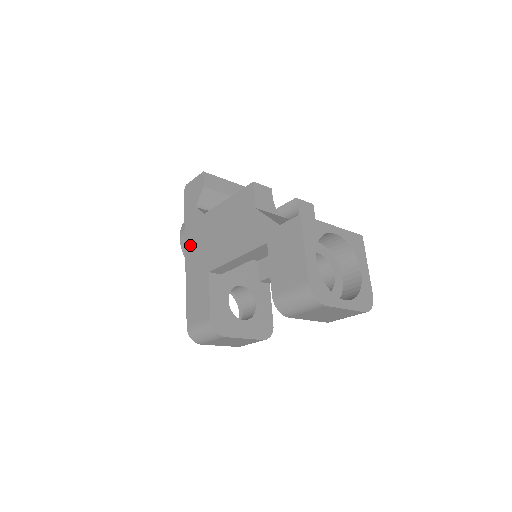
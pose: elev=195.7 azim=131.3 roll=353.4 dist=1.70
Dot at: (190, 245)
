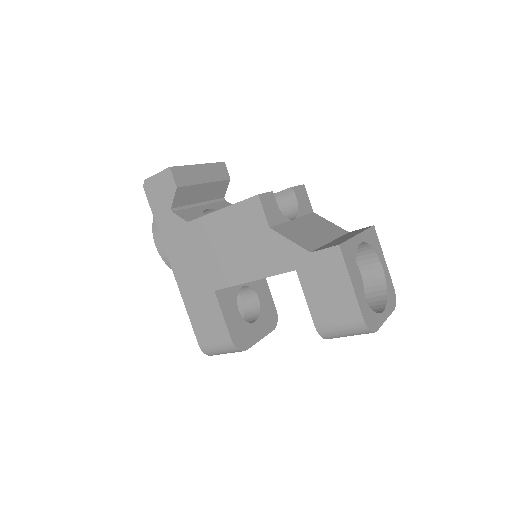
Dot at: (176, 257)
